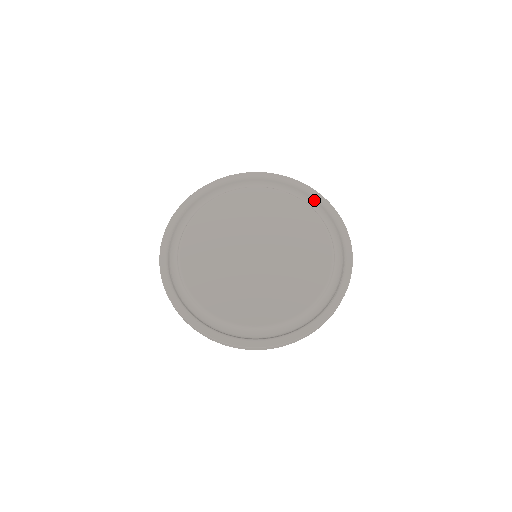
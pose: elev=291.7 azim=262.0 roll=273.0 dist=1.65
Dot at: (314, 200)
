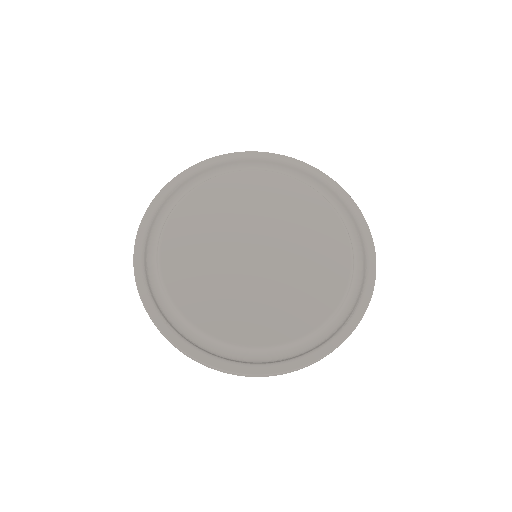
Dot at: (333, 193)
